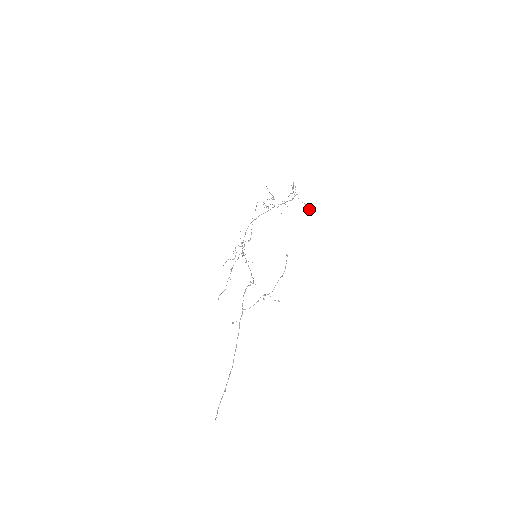
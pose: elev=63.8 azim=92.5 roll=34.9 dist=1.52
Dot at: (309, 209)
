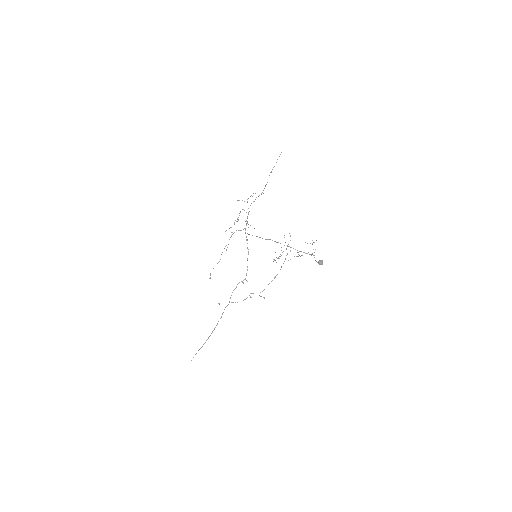
Dot at: occluded
